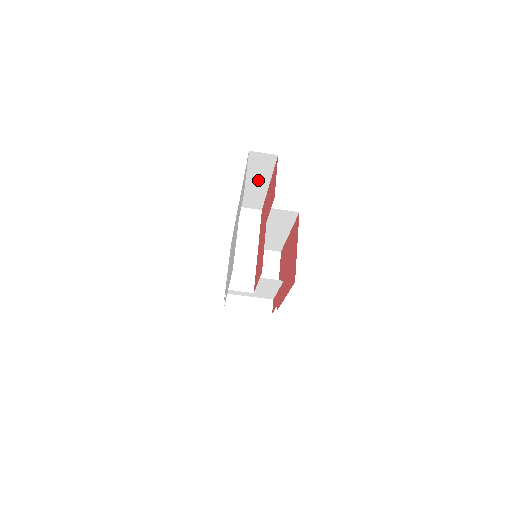
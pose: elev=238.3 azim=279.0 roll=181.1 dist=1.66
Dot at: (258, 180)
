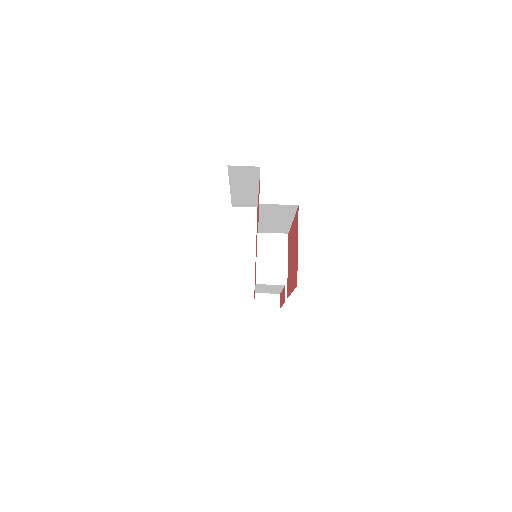
Dot at: (245, 186)
